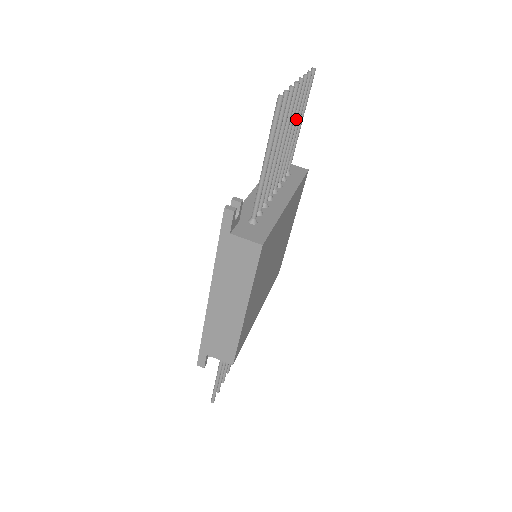
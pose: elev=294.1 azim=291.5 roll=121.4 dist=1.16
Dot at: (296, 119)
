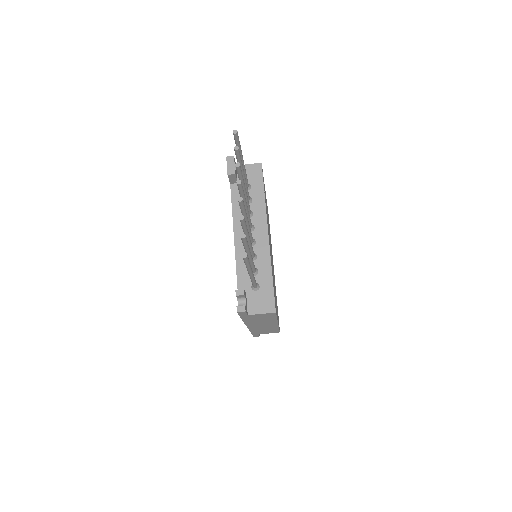
Dot at: (244, 186)
